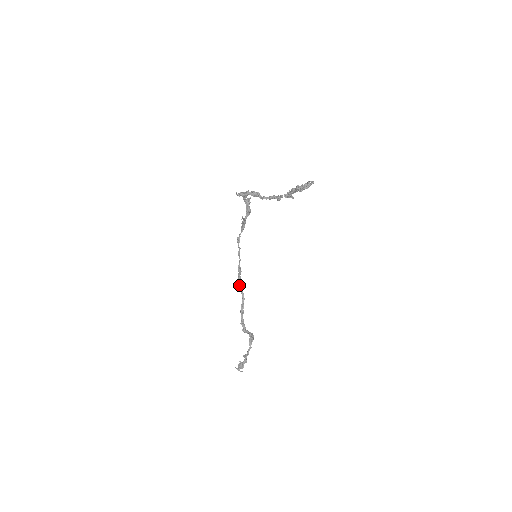
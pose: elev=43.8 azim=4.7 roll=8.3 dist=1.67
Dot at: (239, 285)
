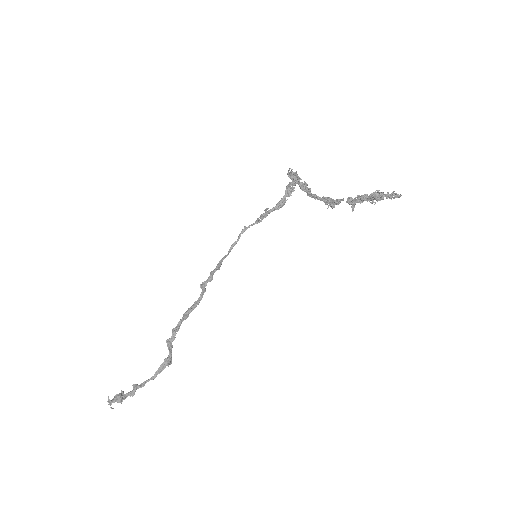
Dot at: (206, 282)
